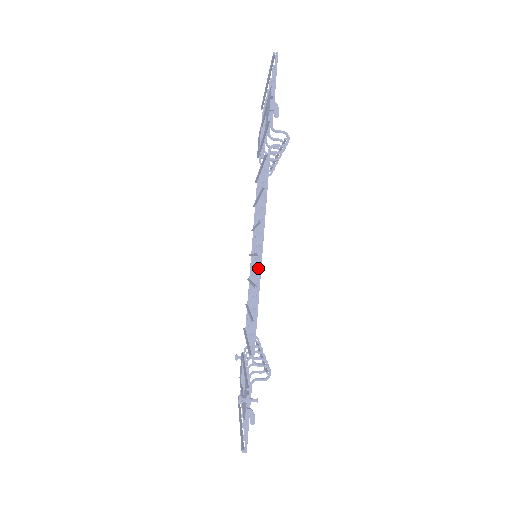
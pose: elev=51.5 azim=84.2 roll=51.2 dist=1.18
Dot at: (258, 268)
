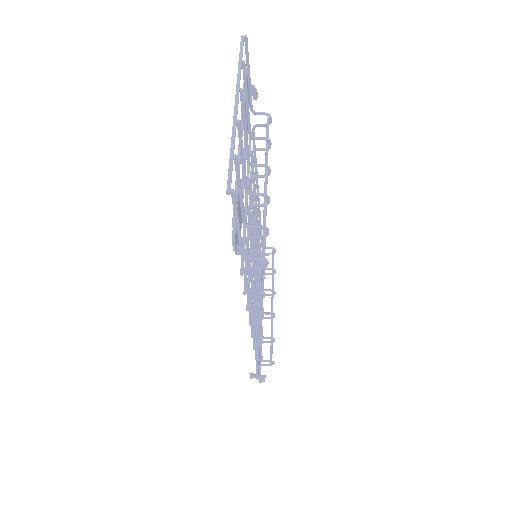
Dot at: (255, 305)
